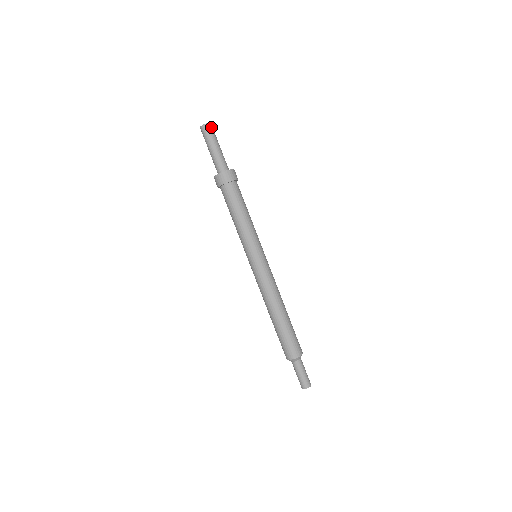
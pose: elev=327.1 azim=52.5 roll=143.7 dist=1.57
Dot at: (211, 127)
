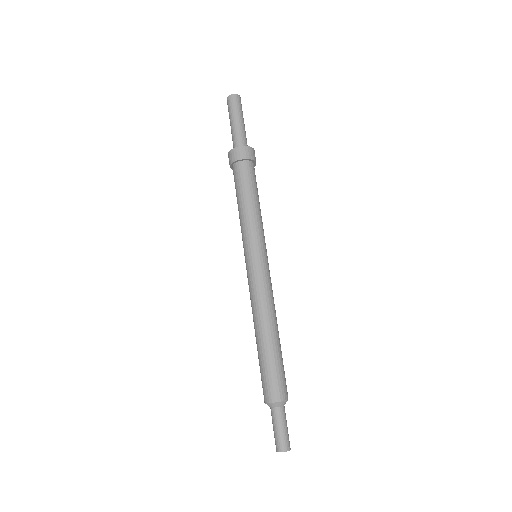
Dot at: (237, 99)
